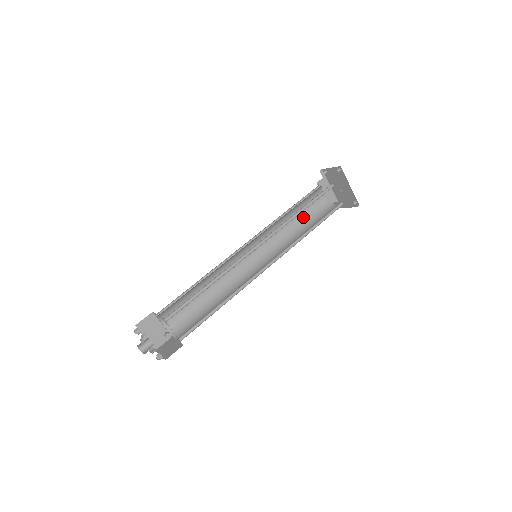
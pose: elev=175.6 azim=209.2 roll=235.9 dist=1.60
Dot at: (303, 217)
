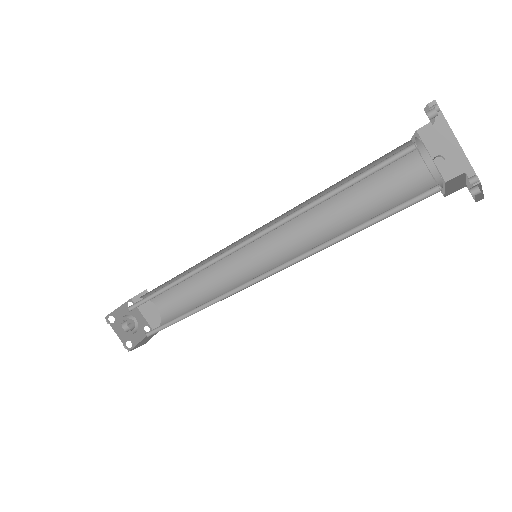
Dot at: (372, 199)
